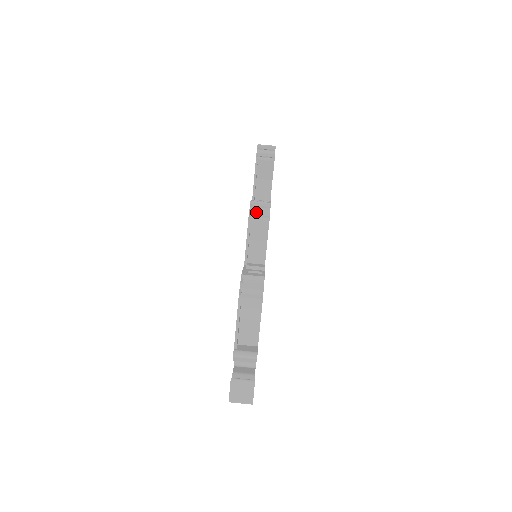
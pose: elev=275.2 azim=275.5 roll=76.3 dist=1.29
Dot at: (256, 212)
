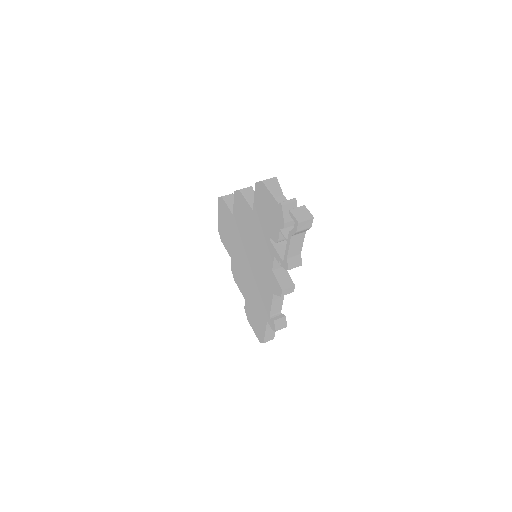
Dot at: occluded
